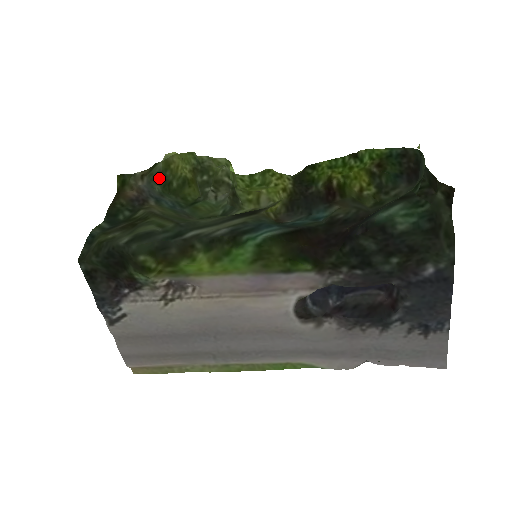
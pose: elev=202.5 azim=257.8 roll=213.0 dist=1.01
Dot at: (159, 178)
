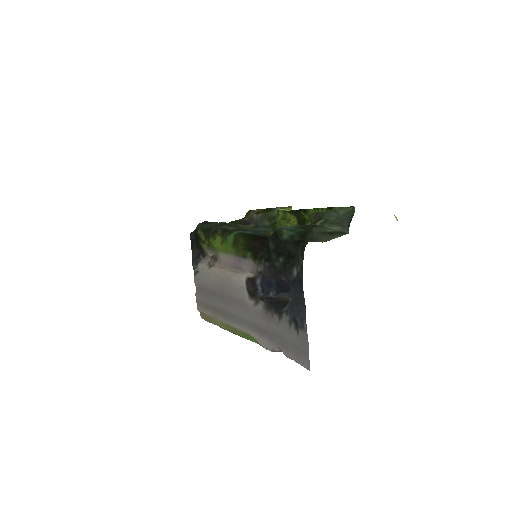
Dot at: (274, 219)
